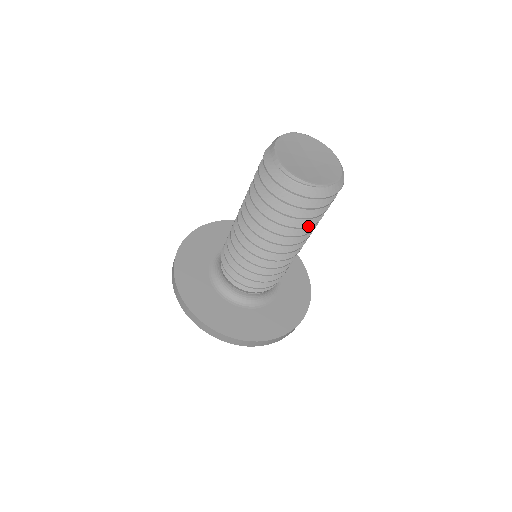
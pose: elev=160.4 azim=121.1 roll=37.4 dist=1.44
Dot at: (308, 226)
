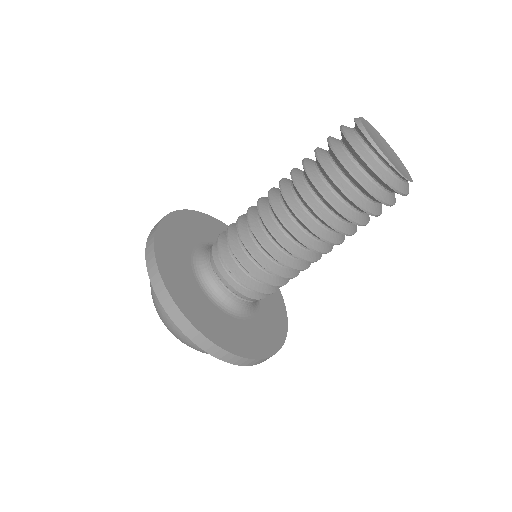
Dot at: (354, 222)
